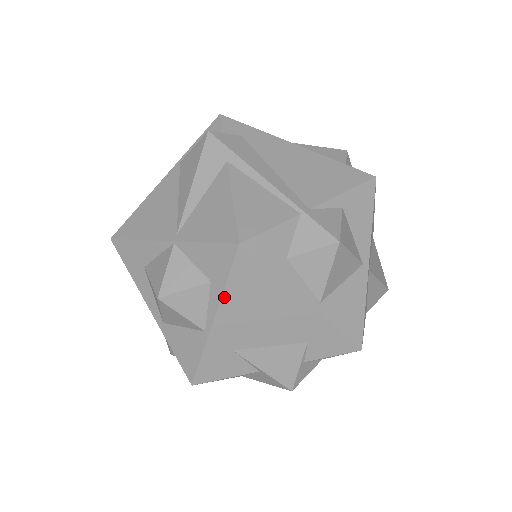
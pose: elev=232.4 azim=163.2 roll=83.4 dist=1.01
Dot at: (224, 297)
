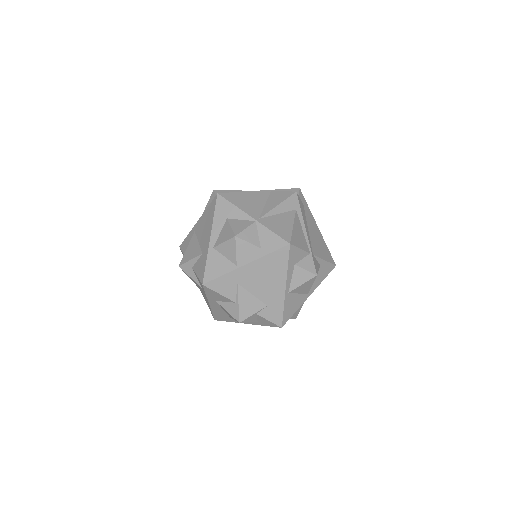
Dot at: (262, 258)
